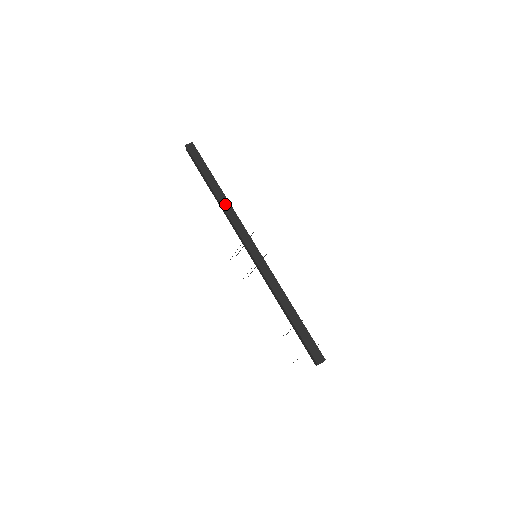
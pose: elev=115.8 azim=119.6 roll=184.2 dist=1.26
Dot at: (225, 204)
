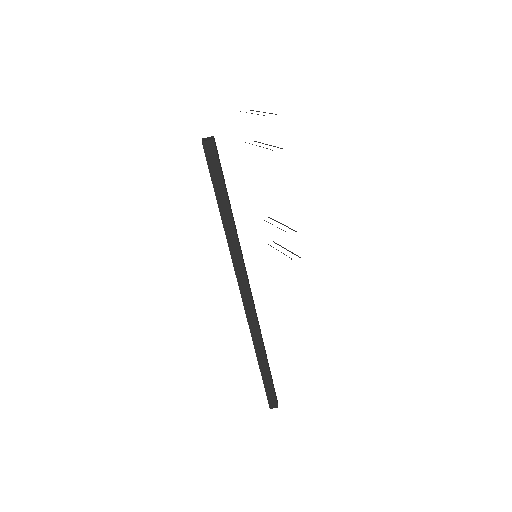
Dot at: (233, 247)
